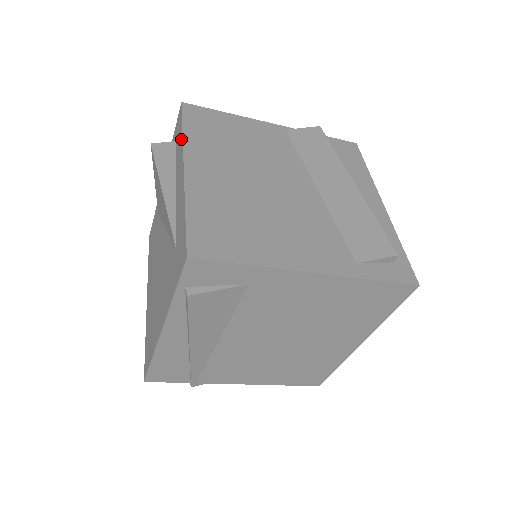
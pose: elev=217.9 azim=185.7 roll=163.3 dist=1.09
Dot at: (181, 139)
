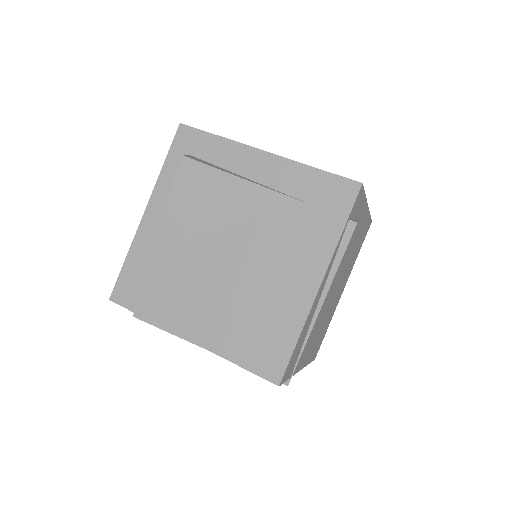
Dot at: (223, 142)
